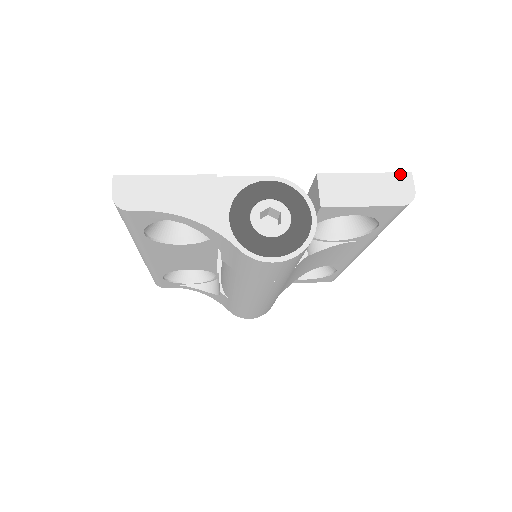
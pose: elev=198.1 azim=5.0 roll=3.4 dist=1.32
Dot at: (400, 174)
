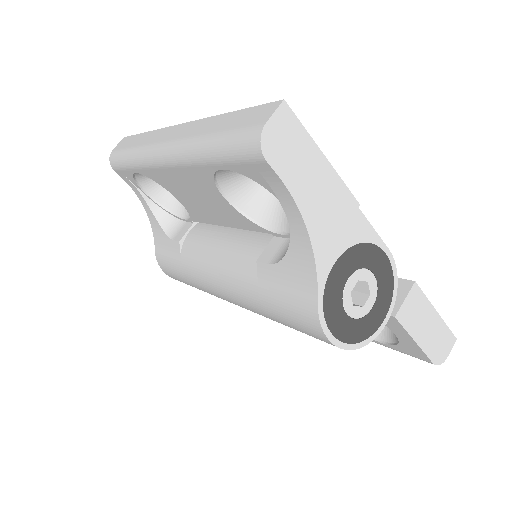
Dot at: (451, 334)
